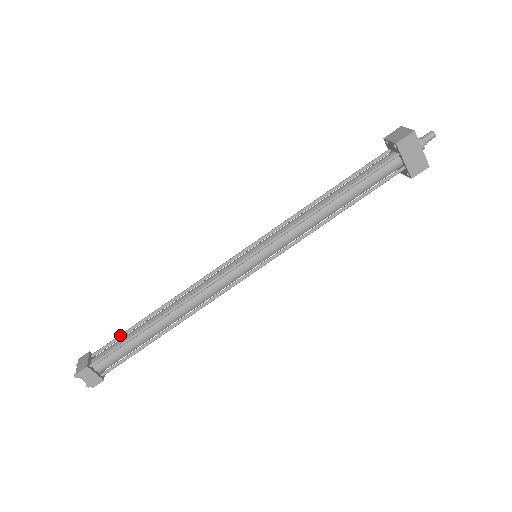
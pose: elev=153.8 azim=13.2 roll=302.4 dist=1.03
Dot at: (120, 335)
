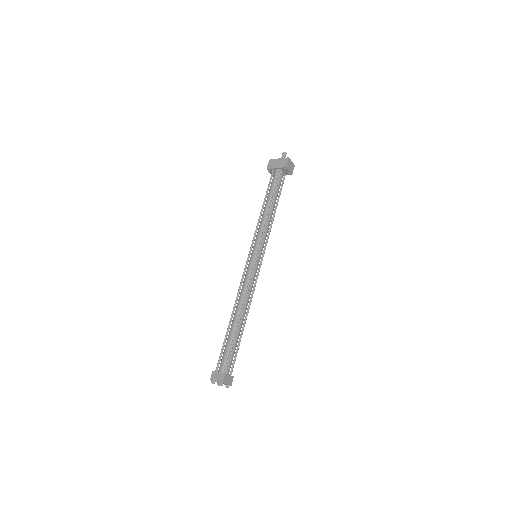
Dot at: occluded
